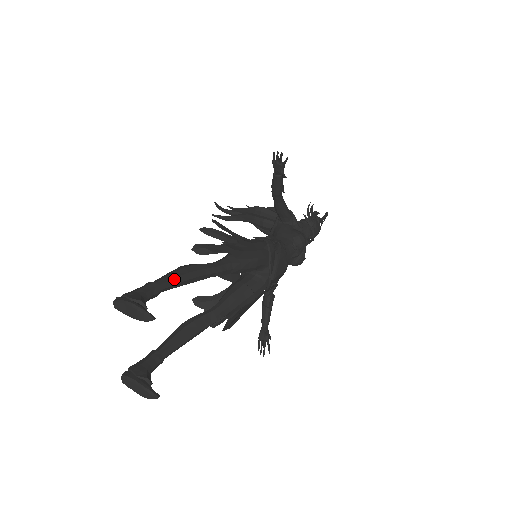
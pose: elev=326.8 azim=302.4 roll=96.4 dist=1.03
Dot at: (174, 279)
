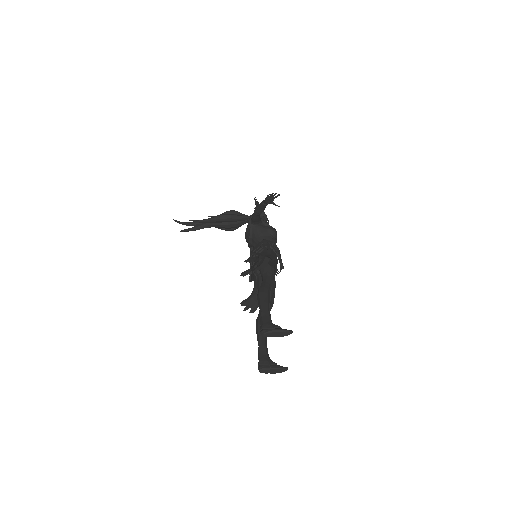
Dot at: (268, 303)
